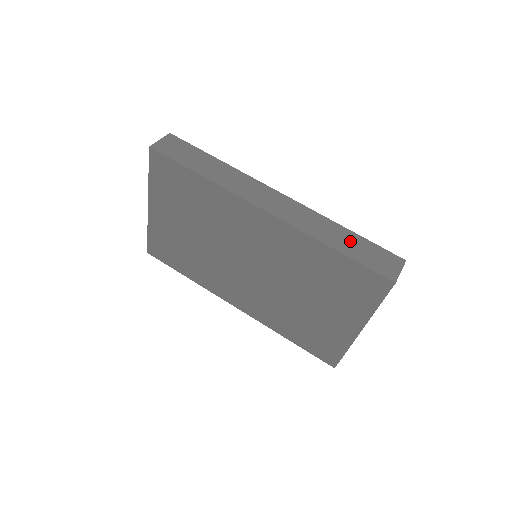
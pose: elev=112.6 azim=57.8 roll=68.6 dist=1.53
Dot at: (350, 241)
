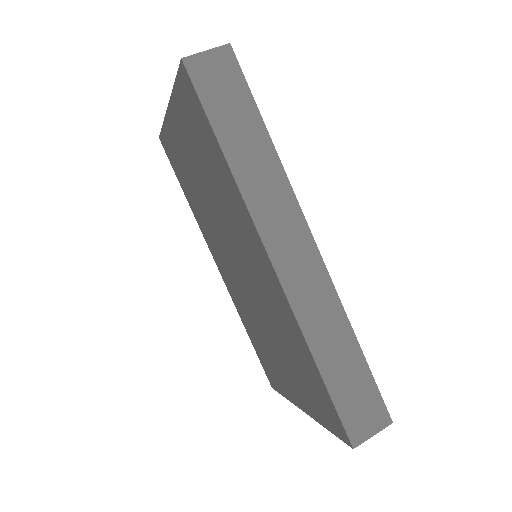
Dot at: (347, 363)
